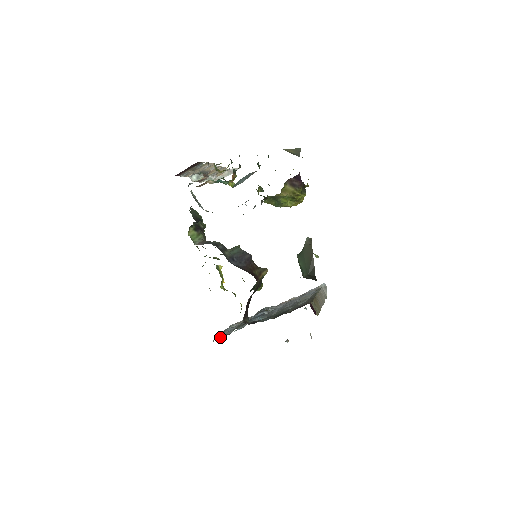
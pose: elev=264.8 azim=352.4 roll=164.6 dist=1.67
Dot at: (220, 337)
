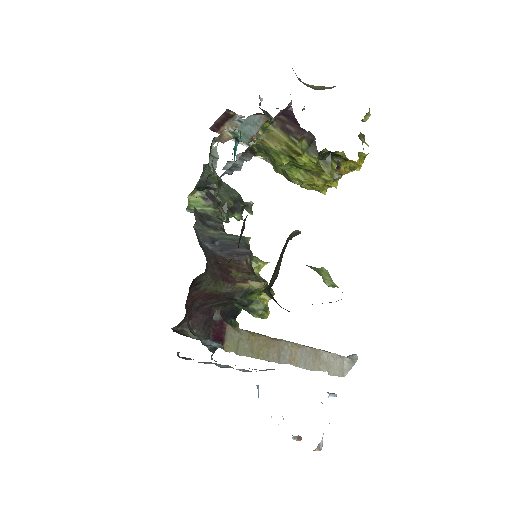
Dot at: (190, 358)
